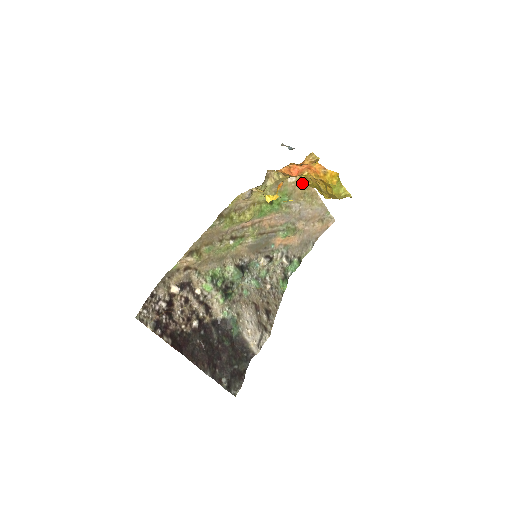
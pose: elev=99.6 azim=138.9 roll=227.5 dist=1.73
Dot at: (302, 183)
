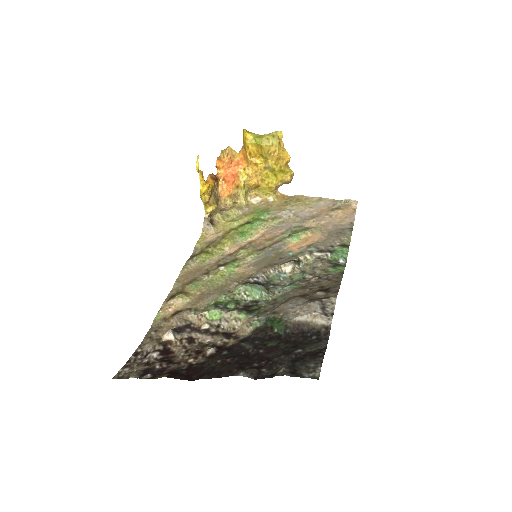
Dot at: (272, 197)
